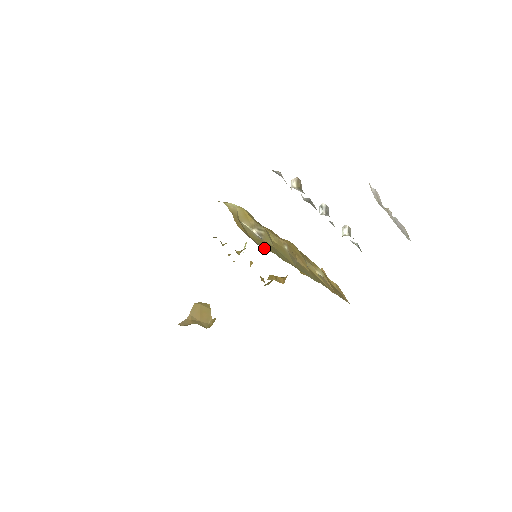
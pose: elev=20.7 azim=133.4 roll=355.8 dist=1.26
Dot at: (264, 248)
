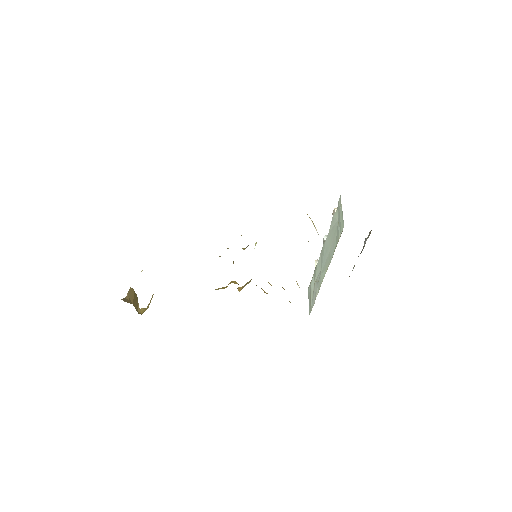
Dot at: occluded
